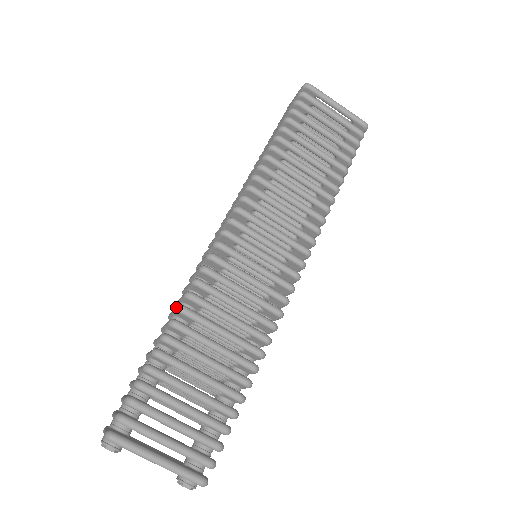
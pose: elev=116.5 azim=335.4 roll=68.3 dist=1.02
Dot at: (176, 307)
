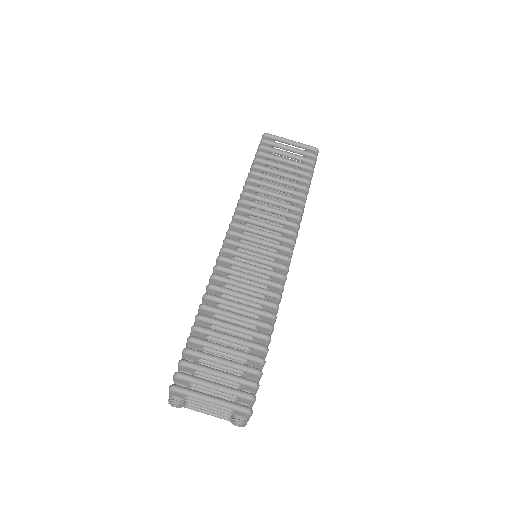
Dot at: occluded
